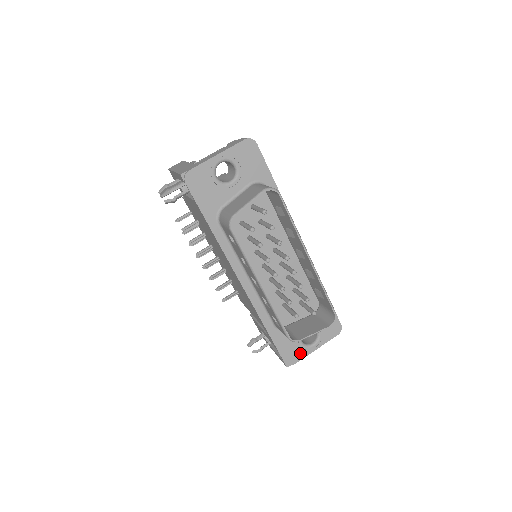
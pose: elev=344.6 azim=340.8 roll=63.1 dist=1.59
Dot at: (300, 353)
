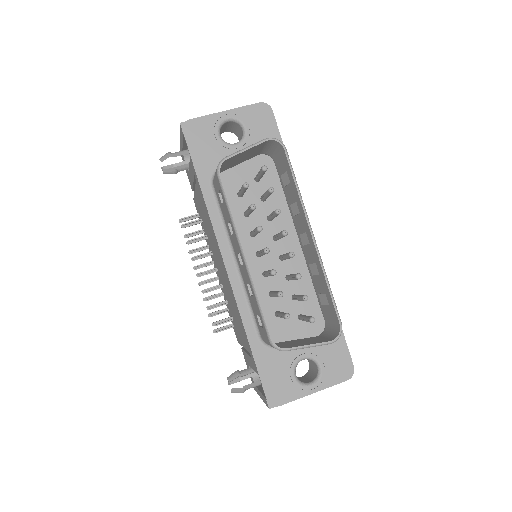
Dot at: (290, 391)
